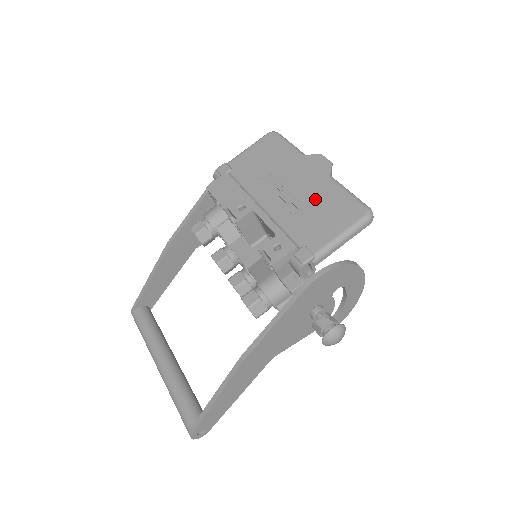
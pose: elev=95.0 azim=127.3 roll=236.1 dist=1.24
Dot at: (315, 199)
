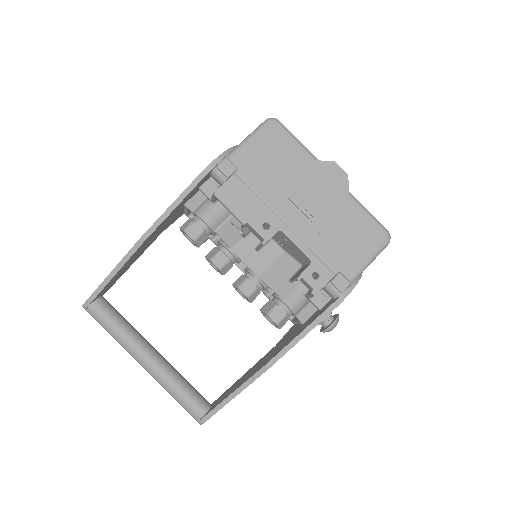
Dot at: (339, 219)
